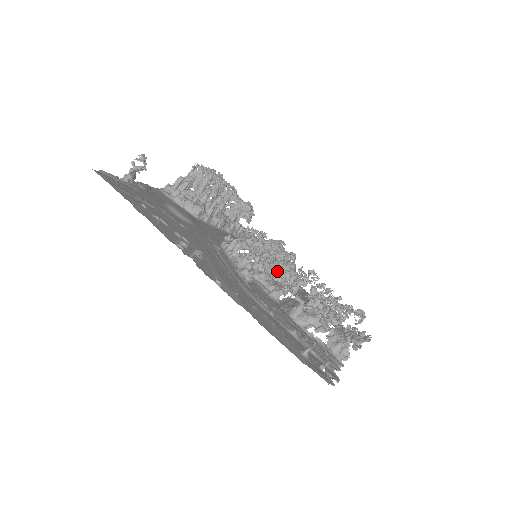
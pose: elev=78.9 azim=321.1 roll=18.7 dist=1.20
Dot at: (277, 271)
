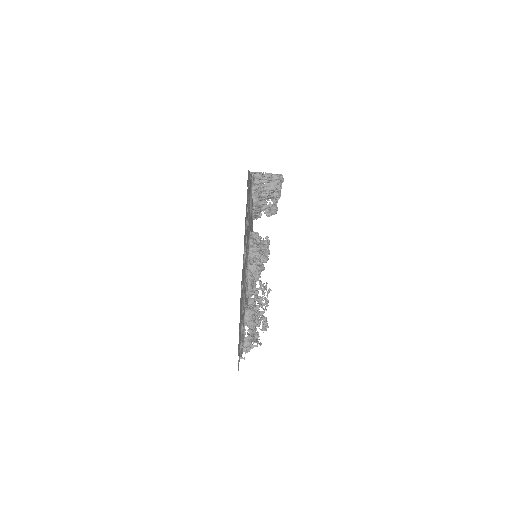
Dot at: (258, 276)
